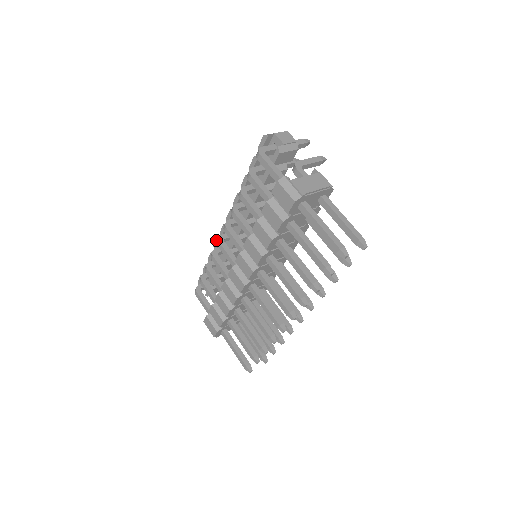
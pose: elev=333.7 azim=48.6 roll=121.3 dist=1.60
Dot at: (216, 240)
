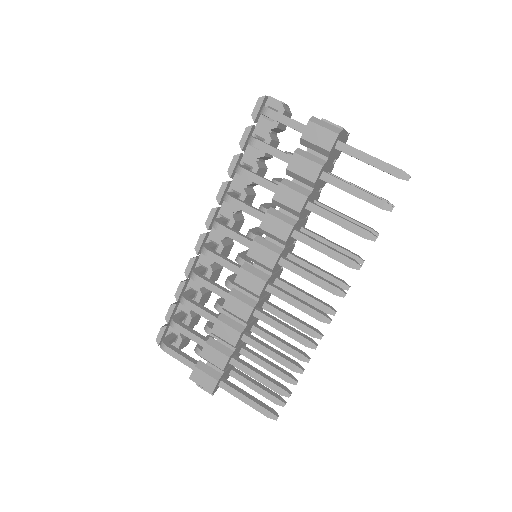
Dot at: (189, 261)
